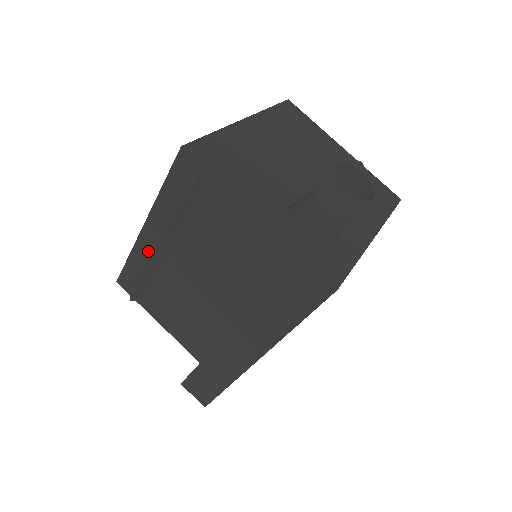
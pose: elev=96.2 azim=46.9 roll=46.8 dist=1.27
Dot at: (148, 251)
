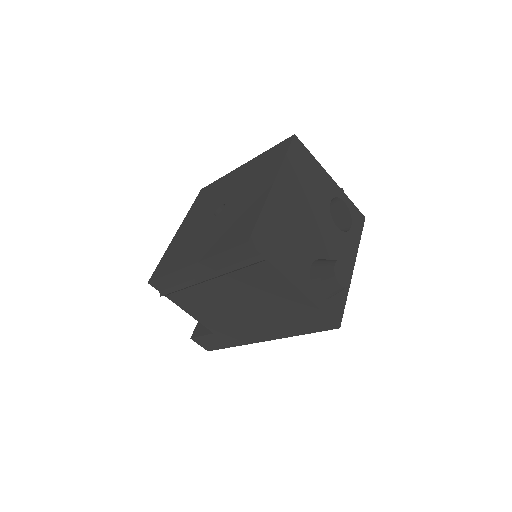
Dot at: (189, 277)
